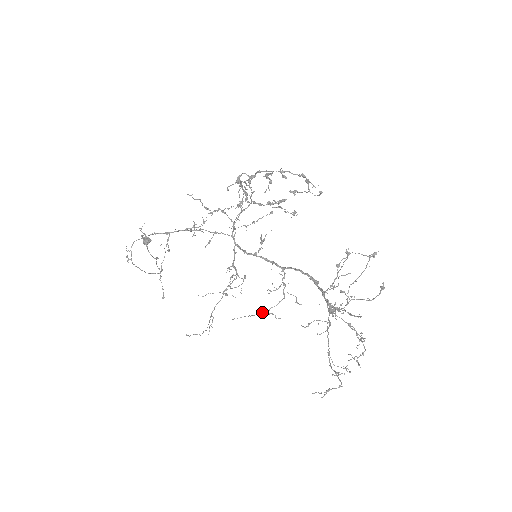
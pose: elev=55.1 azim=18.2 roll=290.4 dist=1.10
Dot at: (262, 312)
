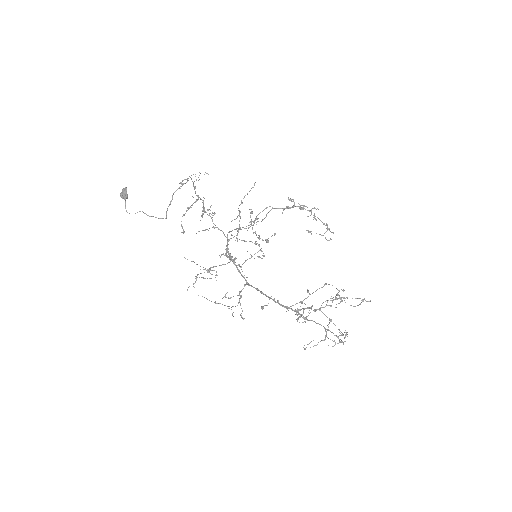
Dot at: occluded
